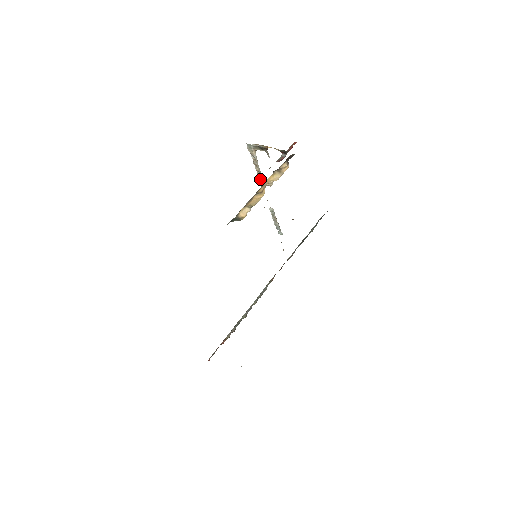
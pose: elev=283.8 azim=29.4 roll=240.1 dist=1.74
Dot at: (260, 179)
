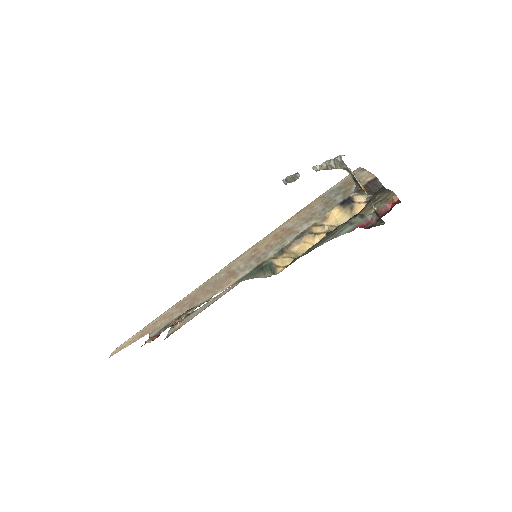
Dot at: (317, 169)
